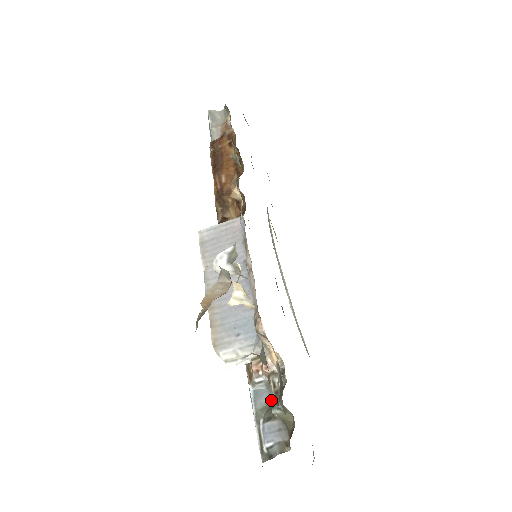
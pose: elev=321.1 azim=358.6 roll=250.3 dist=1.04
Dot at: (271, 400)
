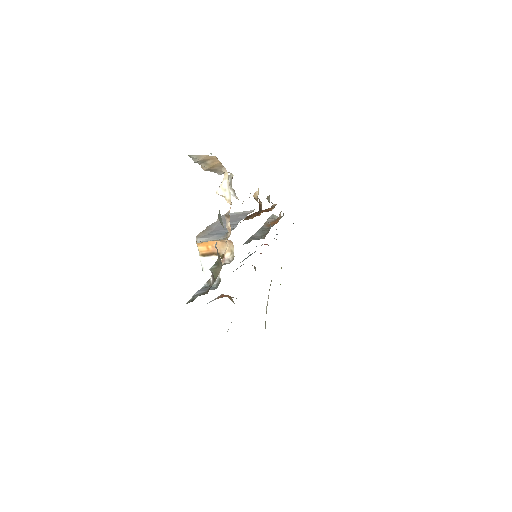
Dot at: (214, 289)
